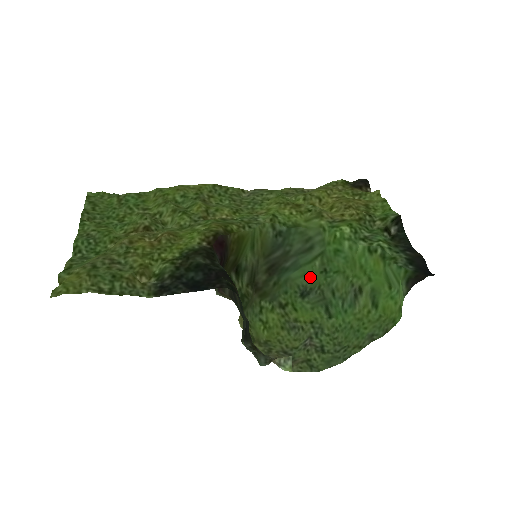
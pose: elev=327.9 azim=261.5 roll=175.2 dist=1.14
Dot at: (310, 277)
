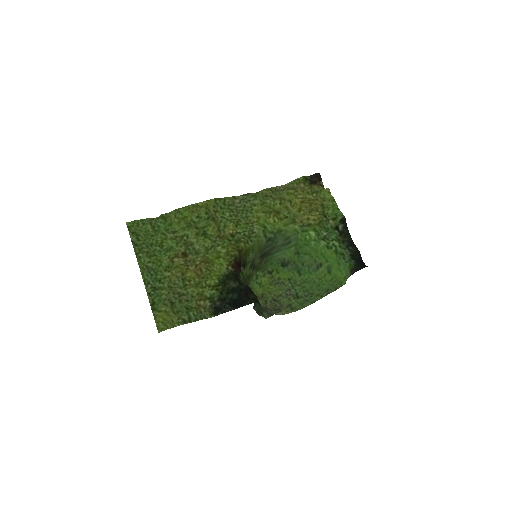
Dot at: (287, 254)
